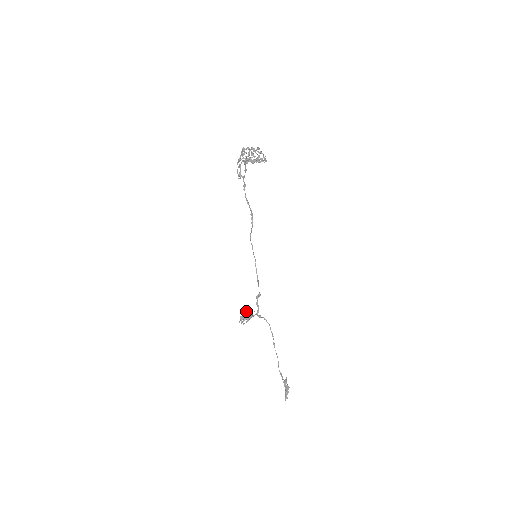
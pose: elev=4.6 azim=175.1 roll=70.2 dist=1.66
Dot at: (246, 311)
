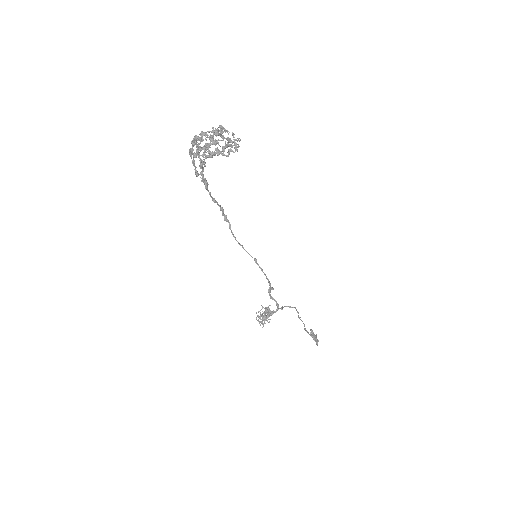
Dot at: (266, 313)
